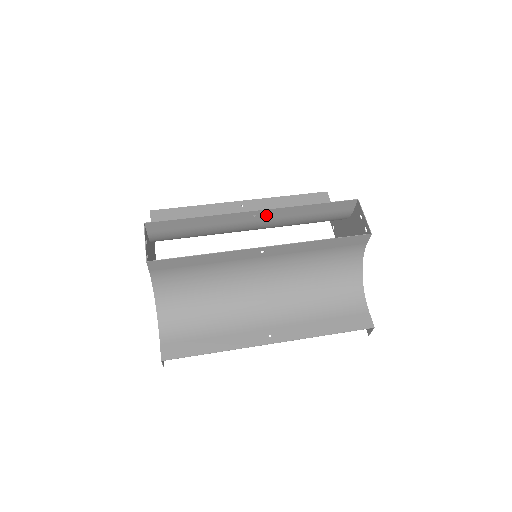
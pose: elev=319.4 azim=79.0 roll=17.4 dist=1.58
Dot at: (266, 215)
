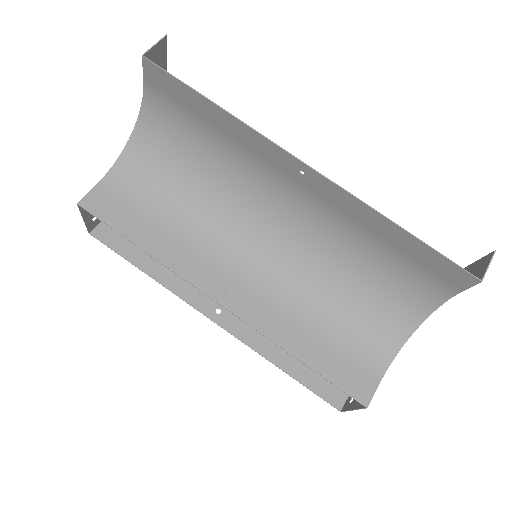
Dot at: (243, 302)
